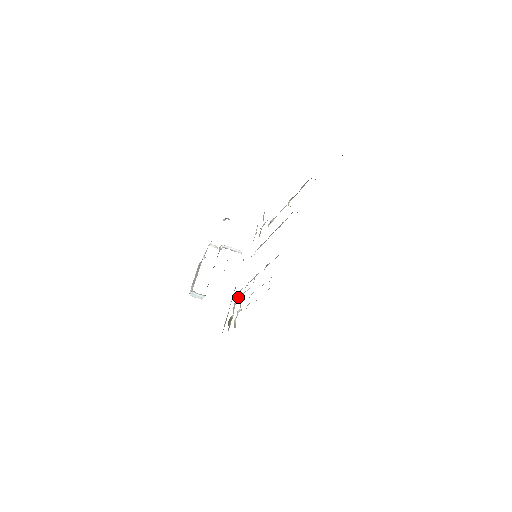
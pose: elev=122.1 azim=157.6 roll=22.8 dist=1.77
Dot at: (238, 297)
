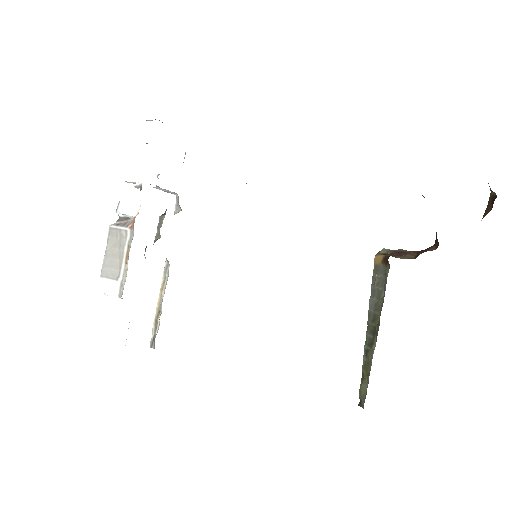
Dot at: occluded
